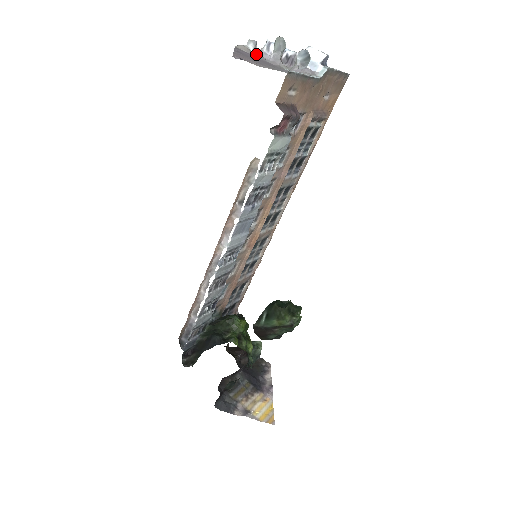
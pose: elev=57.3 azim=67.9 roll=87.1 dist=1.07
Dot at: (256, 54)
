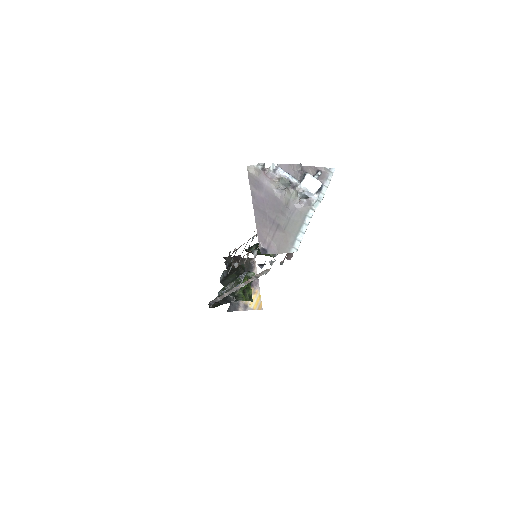
Dot at: (264, 171)
